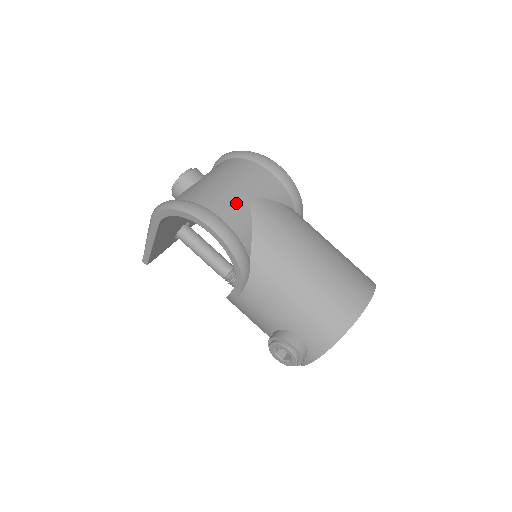
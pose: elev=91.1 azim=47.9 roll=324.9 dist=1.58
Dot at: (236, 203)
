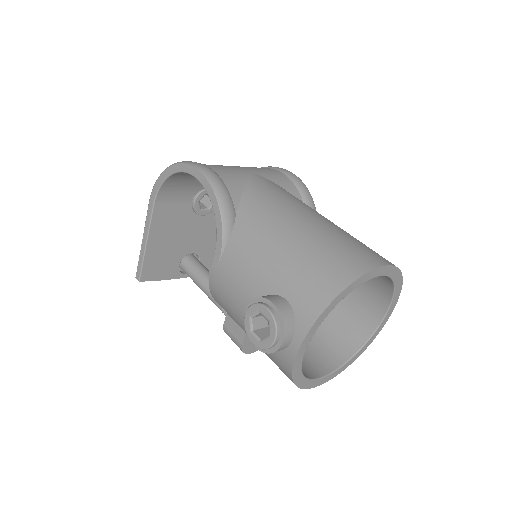
Dot at: (233, 169)
